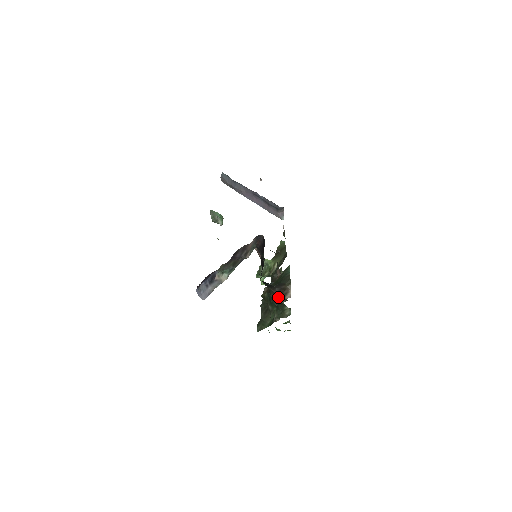
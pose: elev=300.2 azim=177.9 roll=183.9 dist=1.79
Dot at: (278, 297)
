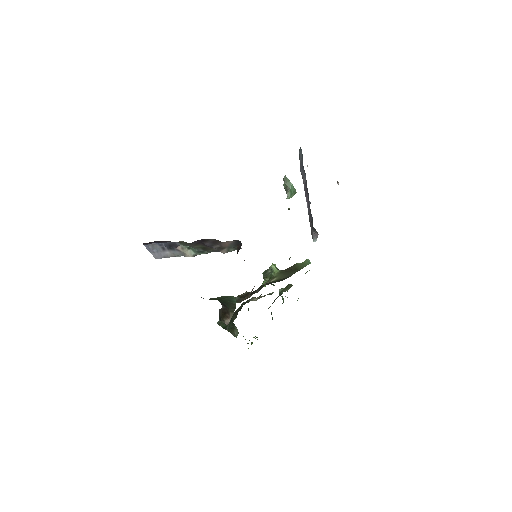
Dot at: (222, 313)
